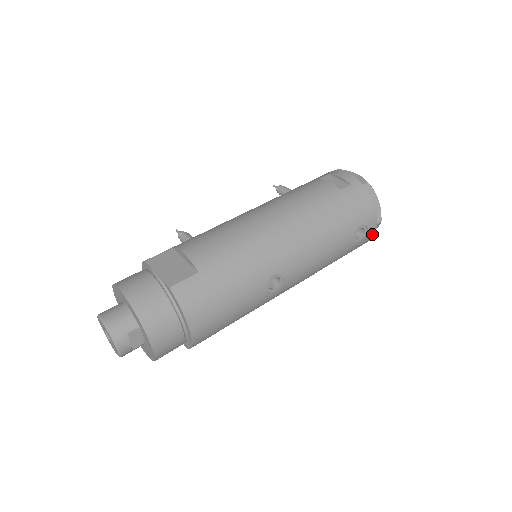
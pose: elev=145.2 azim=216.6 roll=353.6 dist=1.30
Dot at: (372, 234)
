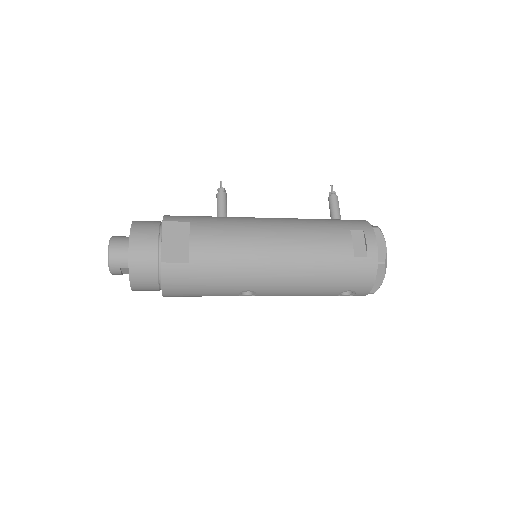
Dot at: occluded
